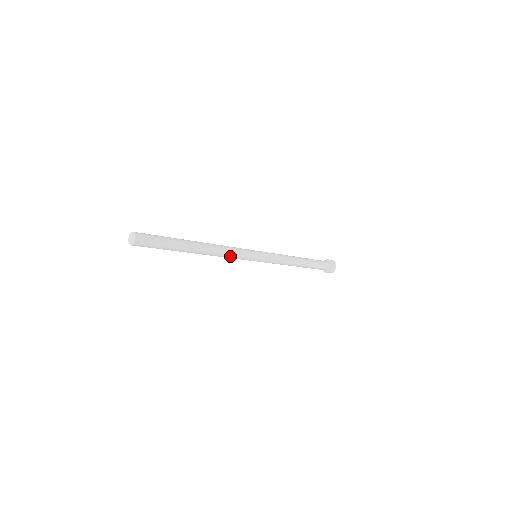
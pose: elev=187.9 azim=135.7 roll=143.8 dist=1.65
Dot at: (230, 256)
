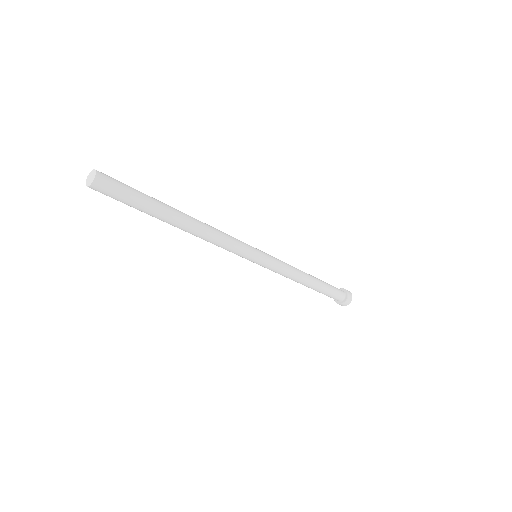
Dot at: (219, 246)
